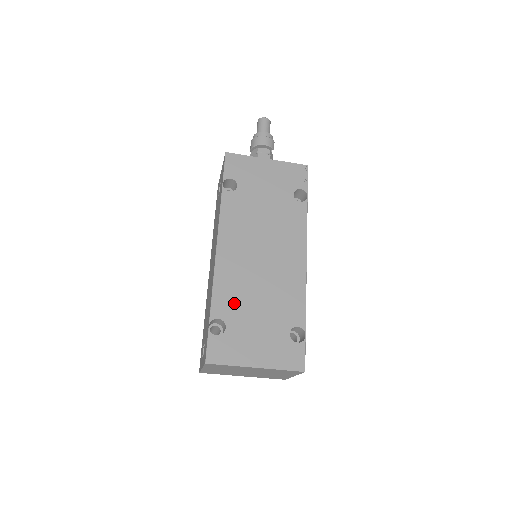
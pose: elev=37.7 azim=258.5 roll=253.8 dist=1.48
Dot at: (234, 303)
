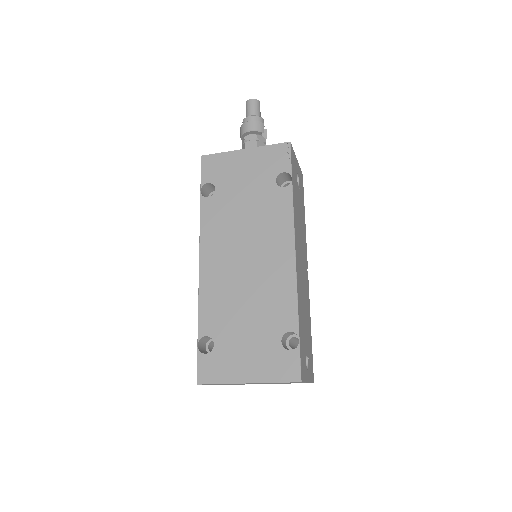
Dot at: (220, 317)
